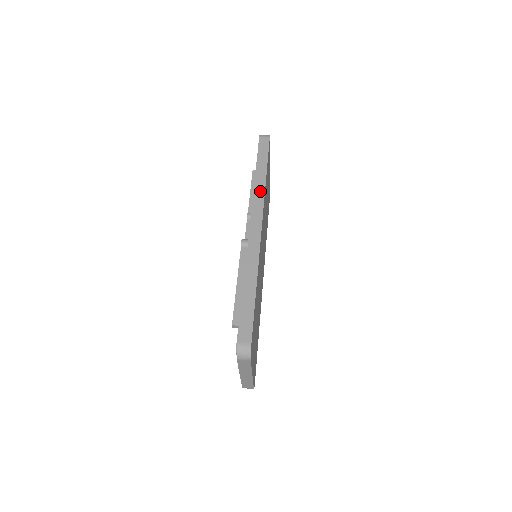
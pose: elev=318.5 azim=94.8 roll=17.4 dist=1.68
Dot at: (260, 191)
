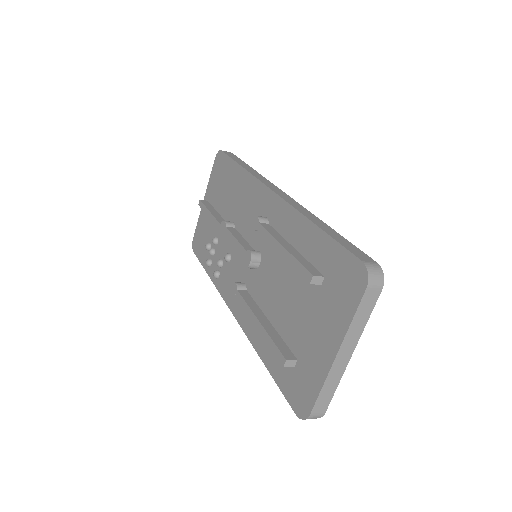
Dot at: (258, 175)
